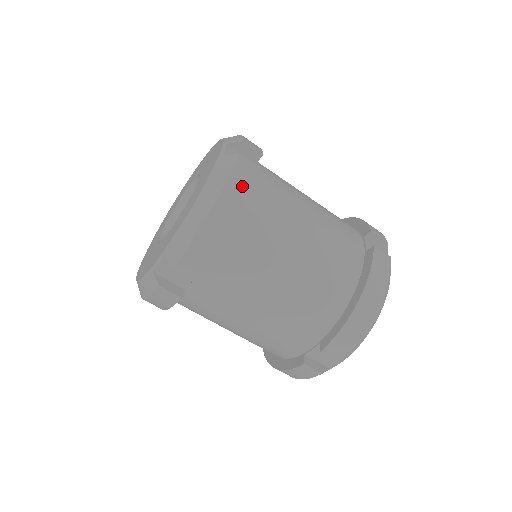
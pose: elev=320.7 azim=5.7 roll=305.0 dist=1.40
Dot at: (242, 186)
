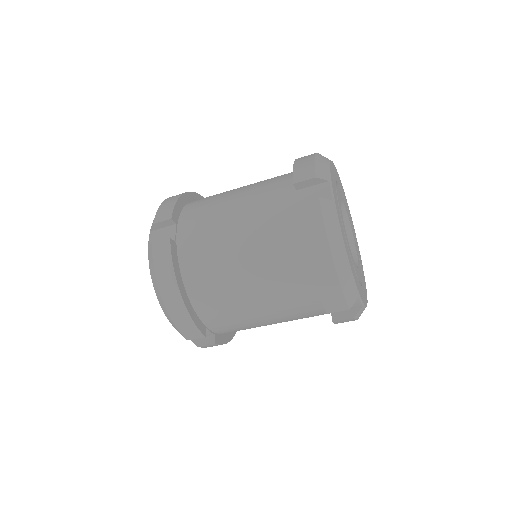
Dot at: (165, 268)
